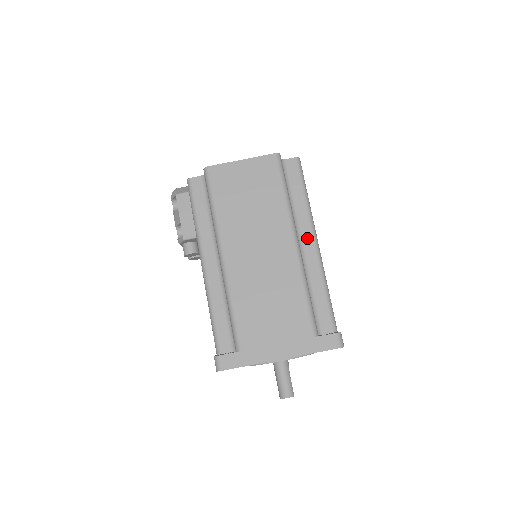
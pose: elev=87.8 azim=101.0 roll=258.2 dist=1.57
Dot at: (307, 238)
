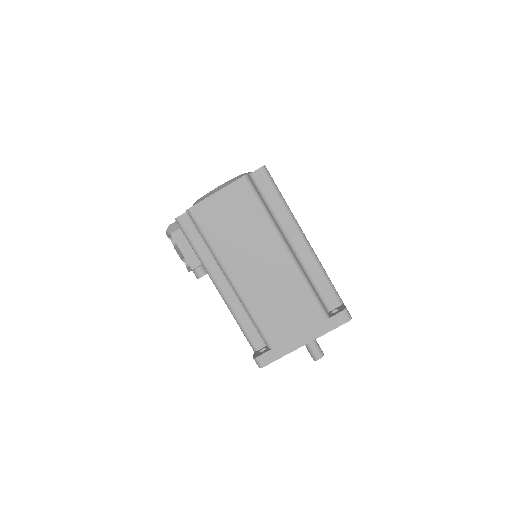
Dot at: (294, 236)
